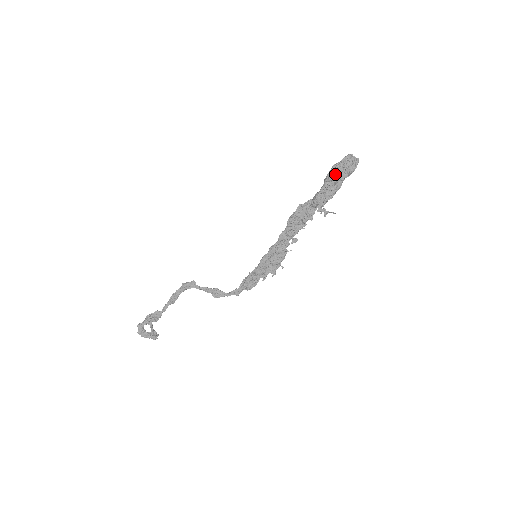
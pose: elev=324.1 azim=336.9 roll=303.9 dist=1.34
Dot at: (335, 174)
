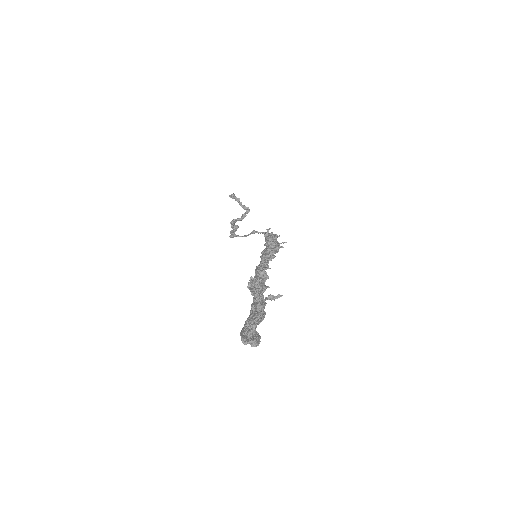
Dot at: occluded
